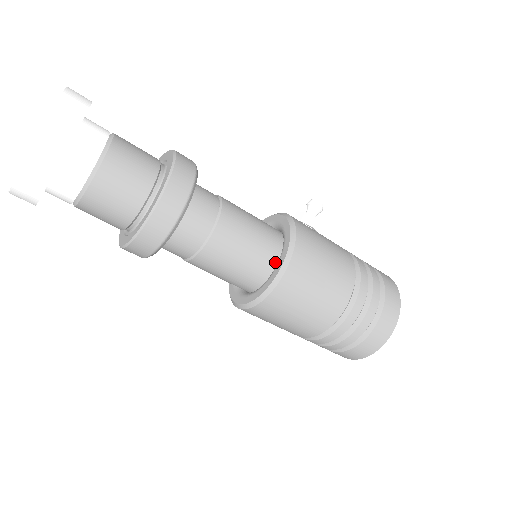
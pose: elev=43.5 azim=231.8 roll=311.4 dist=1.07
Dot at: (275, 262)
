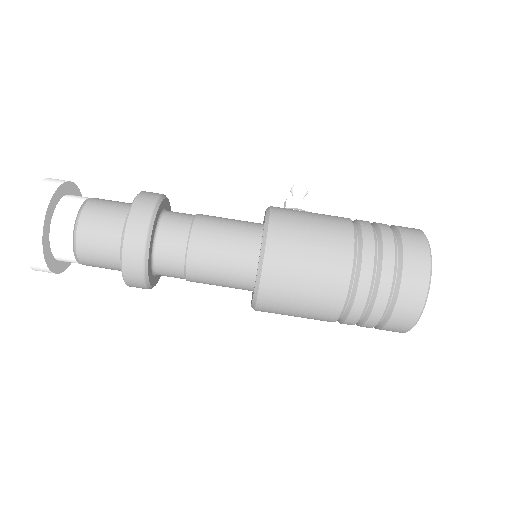
Dot at: occluded
